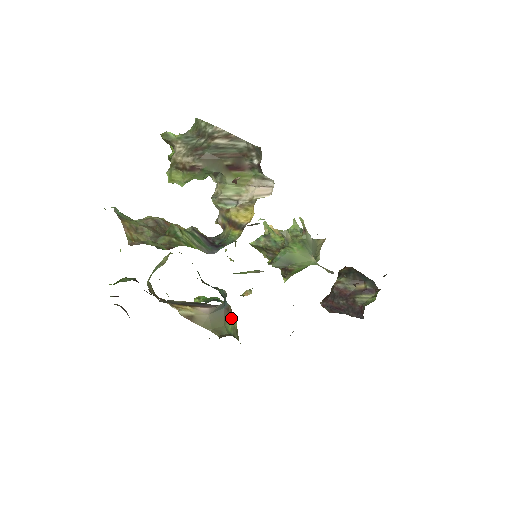
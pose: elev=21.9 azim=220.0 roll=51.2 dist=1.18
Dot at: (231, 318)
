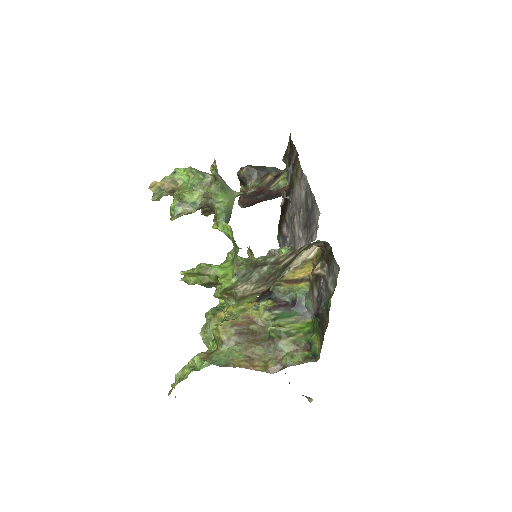
Dot at: occluded
